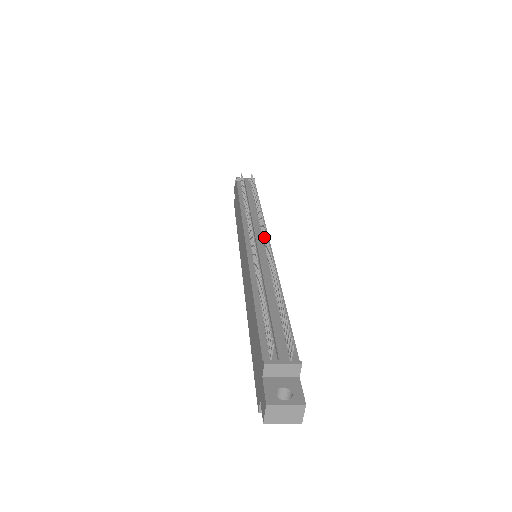
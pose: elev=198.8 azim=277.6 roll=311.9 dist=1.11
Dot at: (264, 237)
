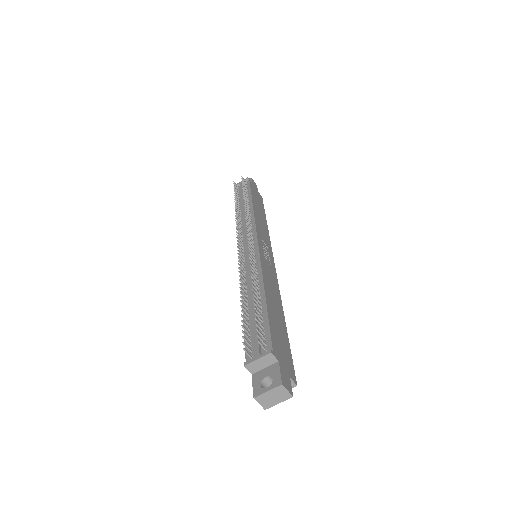
Dot at: (250, 240)
